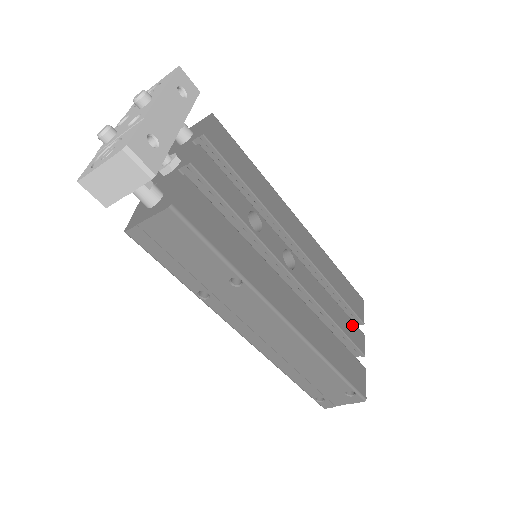
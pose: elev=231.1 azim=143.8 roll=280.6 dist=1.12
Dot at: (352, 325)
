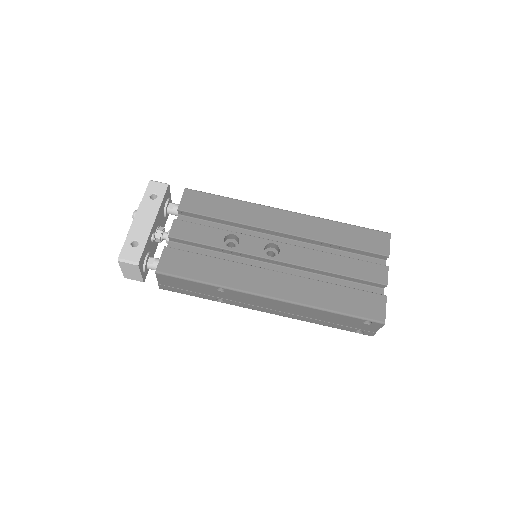
Dot at: (366, 266)
